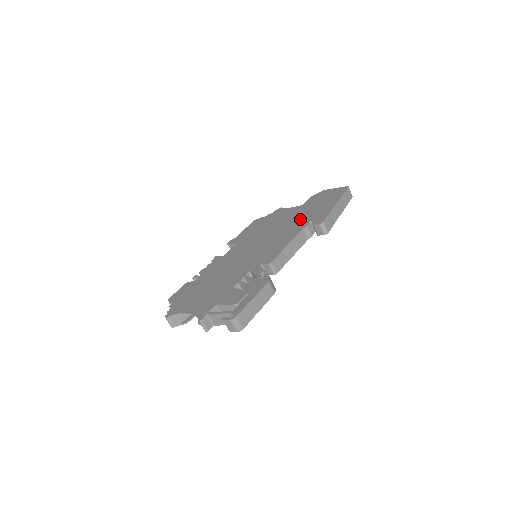
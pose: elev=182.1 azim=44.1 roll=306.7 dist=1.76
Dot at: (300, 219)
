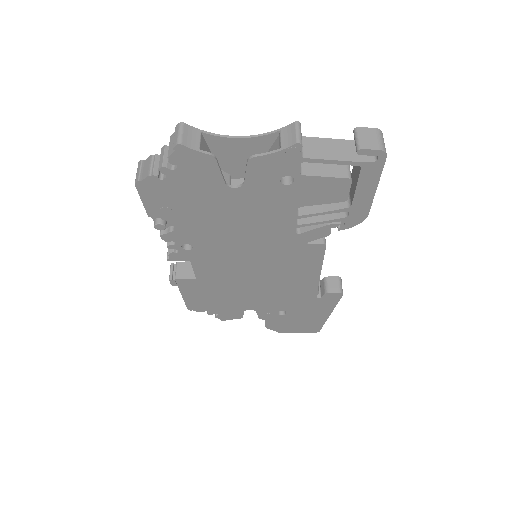
Dot at: occluded
